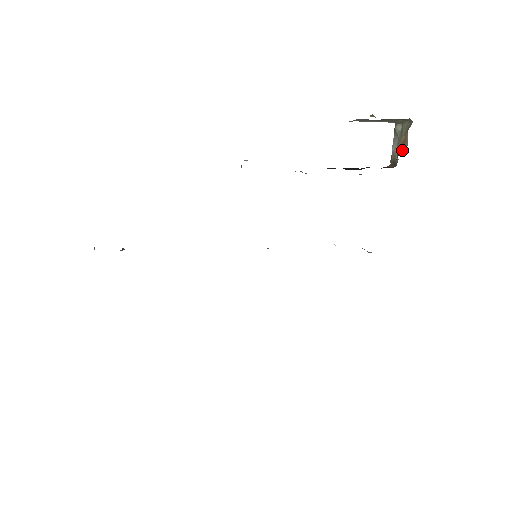
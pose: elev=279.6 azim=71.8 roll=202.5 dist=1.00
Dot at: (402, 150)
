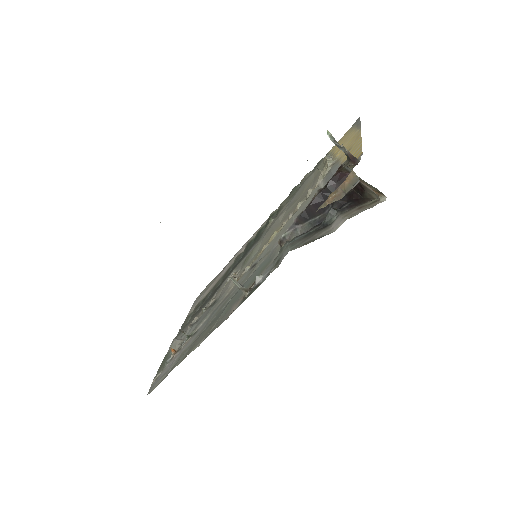
Dot at: (367, 188)
